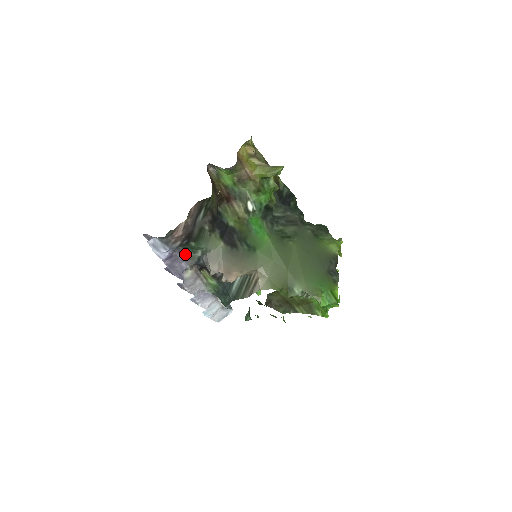
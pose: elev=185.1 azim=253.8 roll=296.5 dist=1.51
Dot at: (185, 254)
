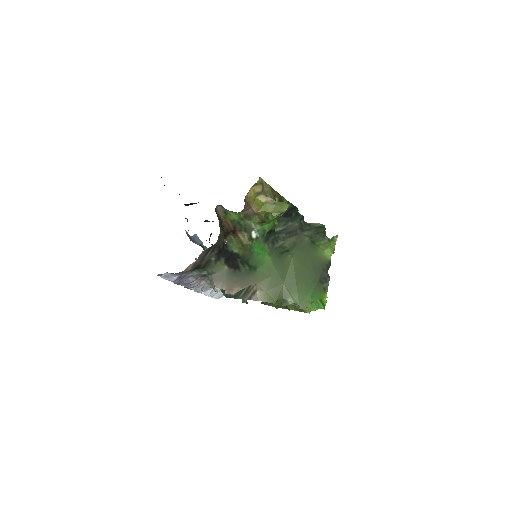
Dot at: (192, 273)
